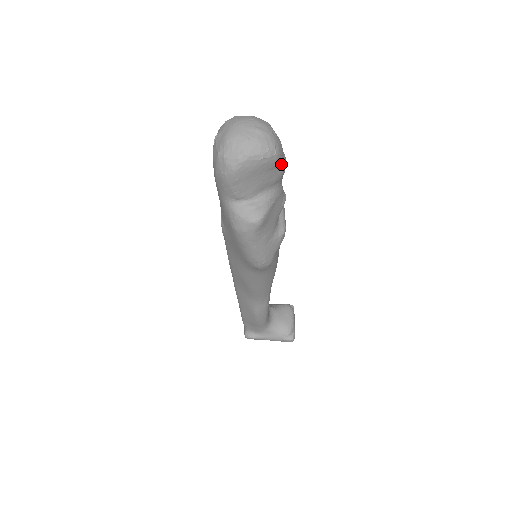
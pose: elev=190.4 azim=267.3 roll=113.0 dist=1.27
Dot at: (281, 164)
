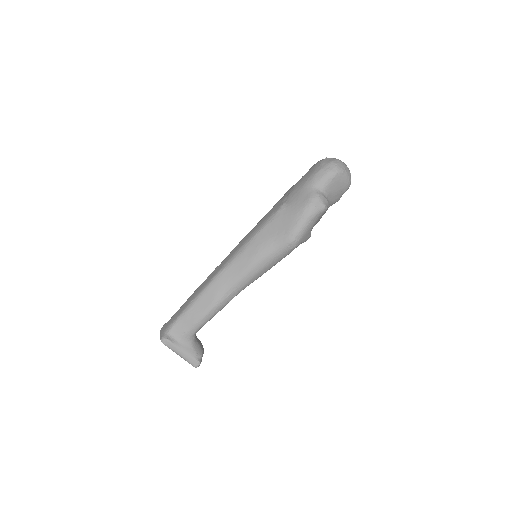
Dot at: occluded
